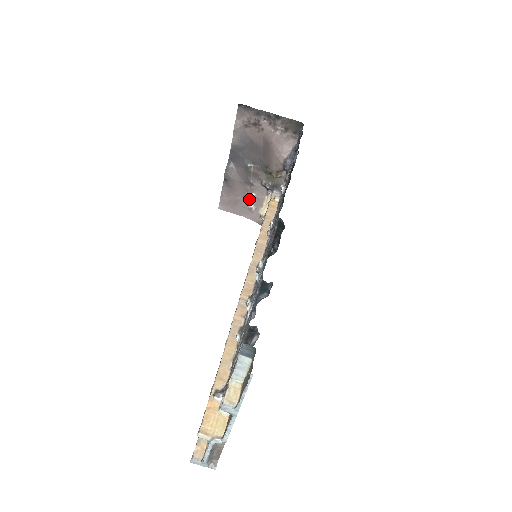
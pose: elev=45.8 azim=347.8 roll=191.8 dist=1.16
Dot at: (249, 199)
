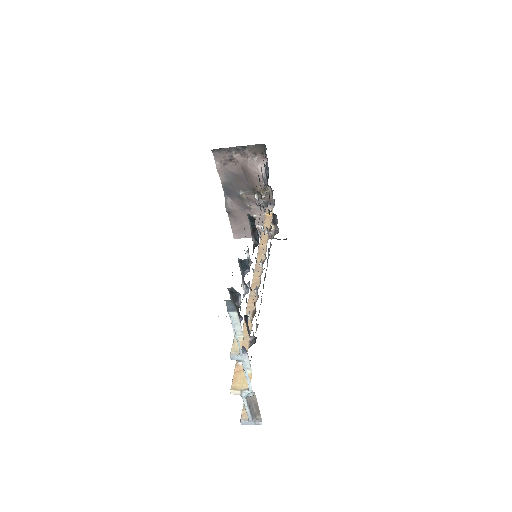
Dot at: occluded
